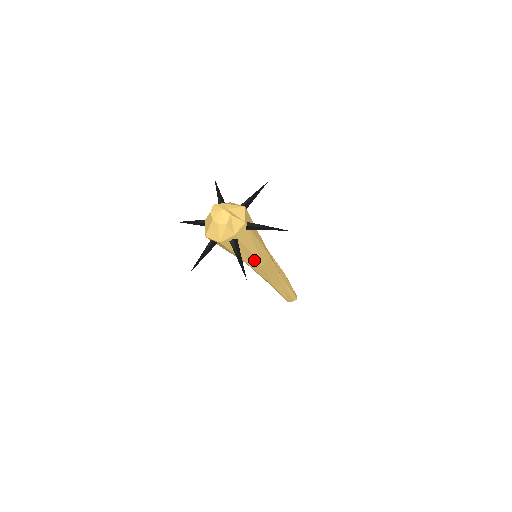
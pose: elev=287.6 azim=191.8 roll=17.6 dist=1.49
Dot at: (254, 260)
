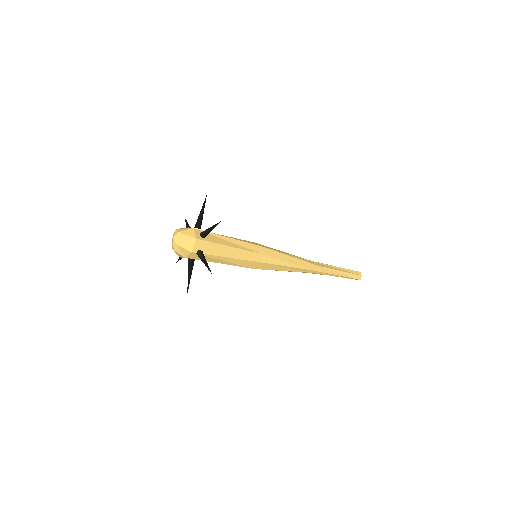
Dot at: (238, 265)
